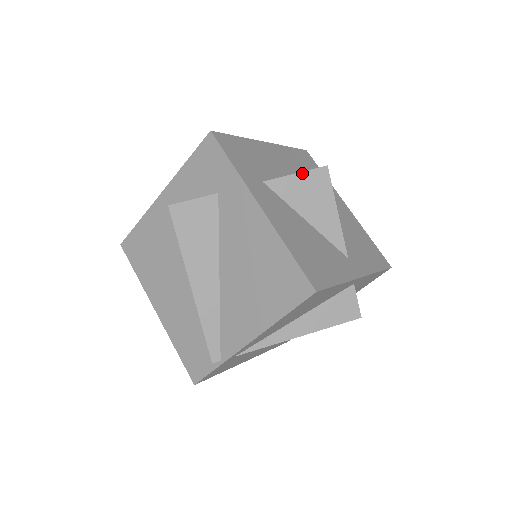
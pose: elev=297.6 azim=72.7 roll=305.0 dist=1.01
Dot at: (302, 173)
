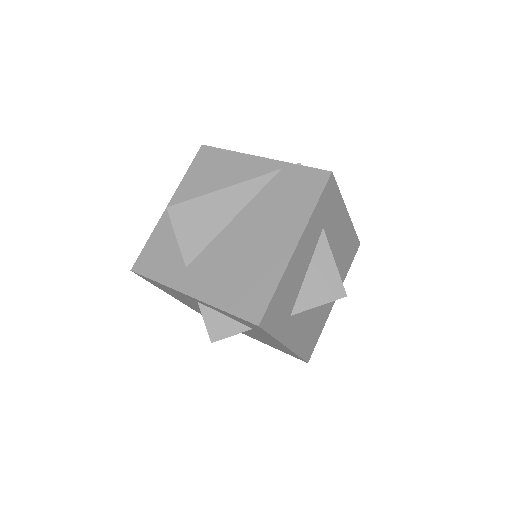
Dot at: occluded
